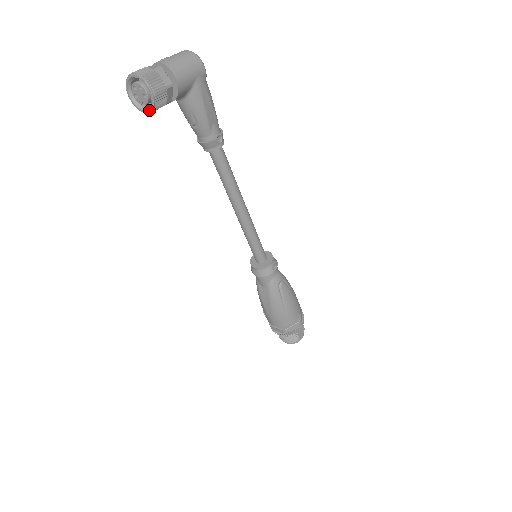
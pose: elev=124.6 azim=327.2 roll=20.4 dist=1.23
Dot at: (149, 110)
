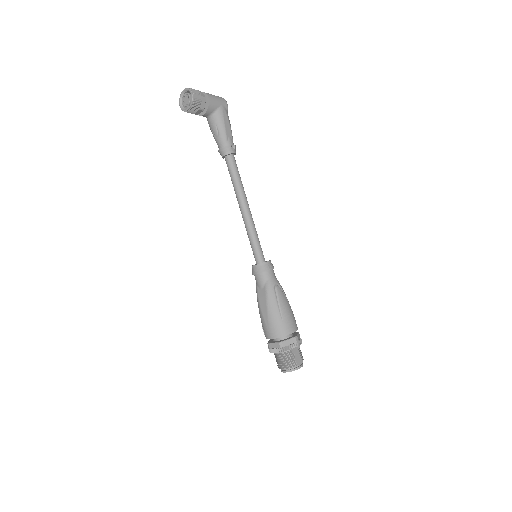
Dot at: (189, 106)
